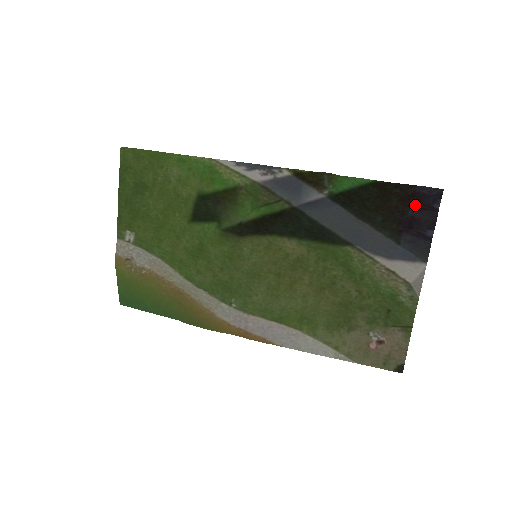
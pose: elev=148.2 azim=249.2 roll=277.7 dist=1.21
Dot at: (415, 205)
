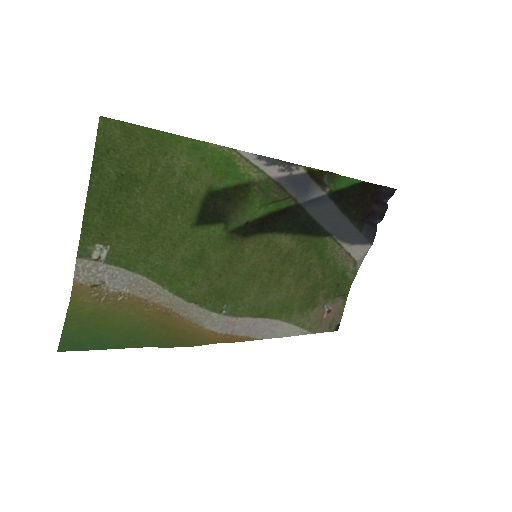
Dot at: (376, 200)
